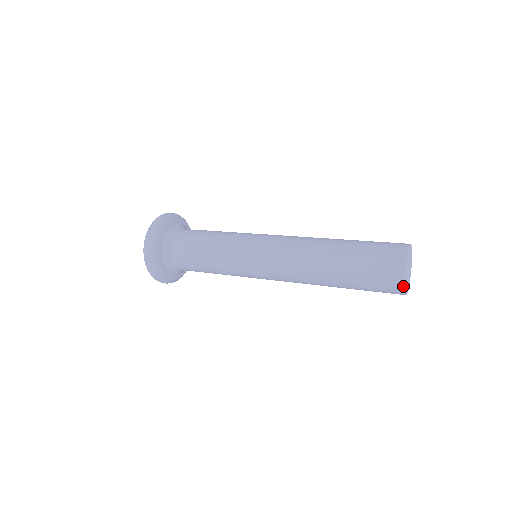
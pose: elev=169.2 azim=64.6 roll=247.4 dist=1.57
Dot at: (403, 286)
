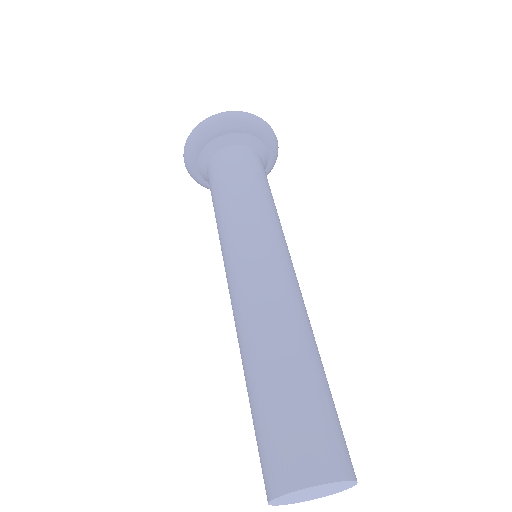
Dot at: occluded
